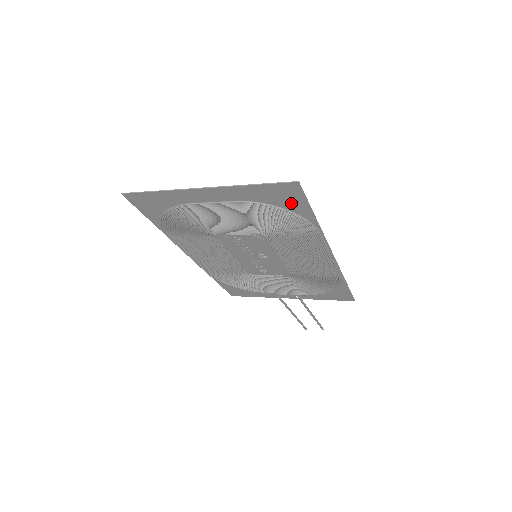
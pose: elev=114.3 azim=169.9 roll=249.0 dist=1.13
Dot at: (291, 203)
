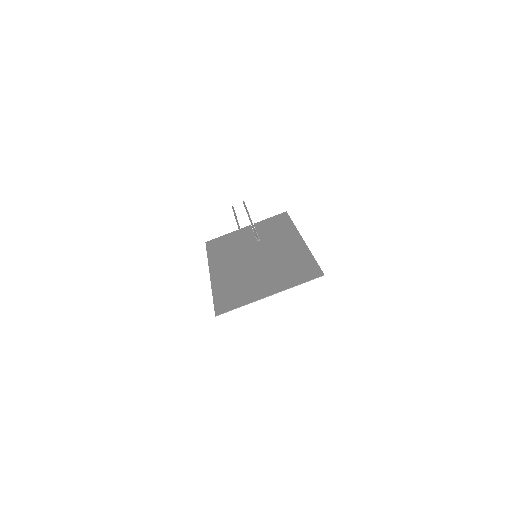
Dot at: (310, 269)
